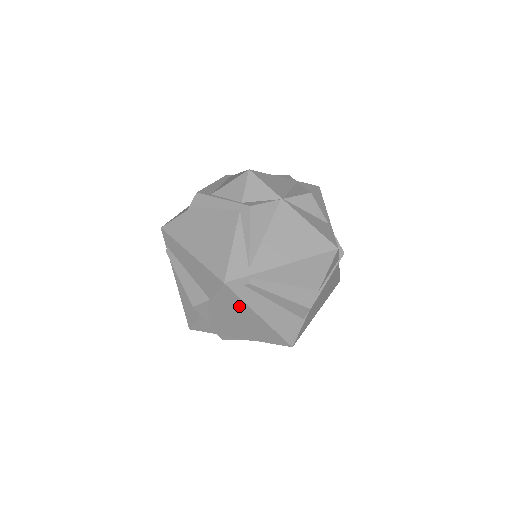
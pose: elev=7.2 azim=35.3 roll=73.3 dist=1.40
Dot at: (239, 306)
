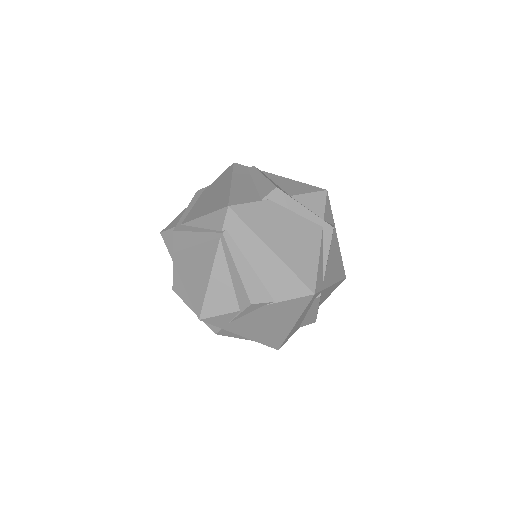
Dot at: (293, 313)
